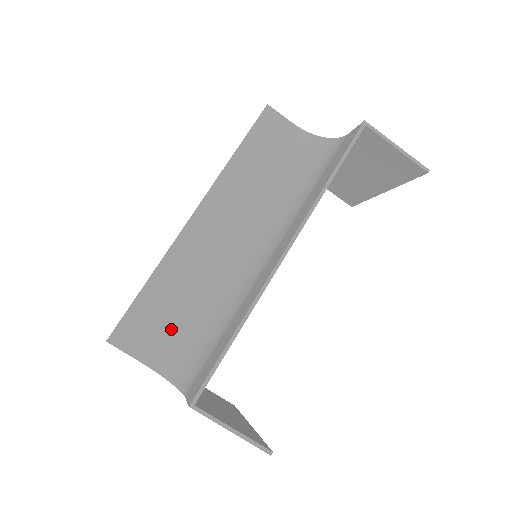
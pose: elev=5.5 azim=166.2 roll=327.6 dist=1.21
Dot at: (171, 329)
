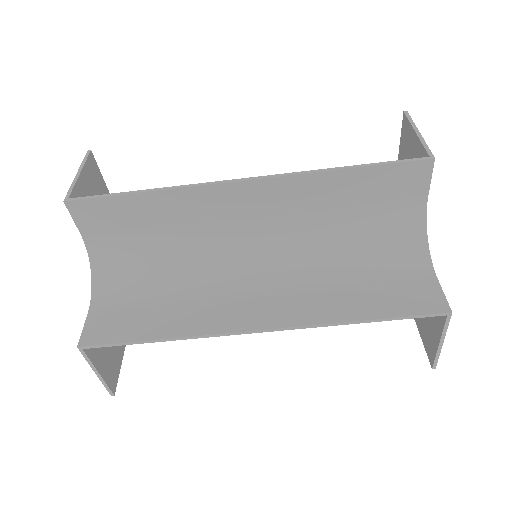
Dot at: (130, 238)
